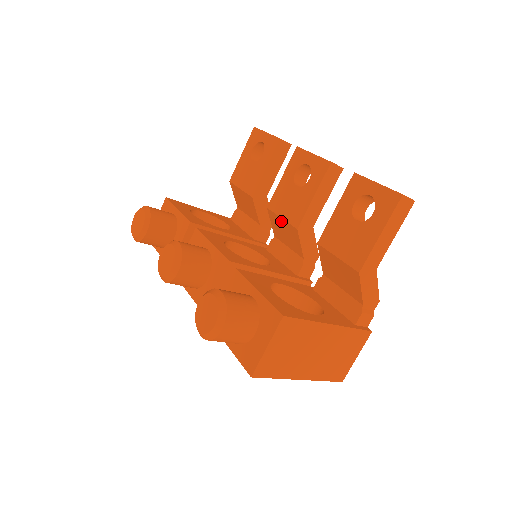
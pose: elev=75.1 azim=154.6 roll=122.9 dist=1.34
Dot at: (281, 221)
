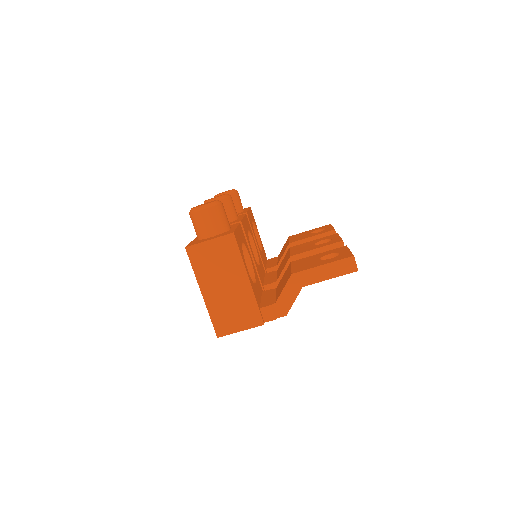
Dot at: (288, 254)
